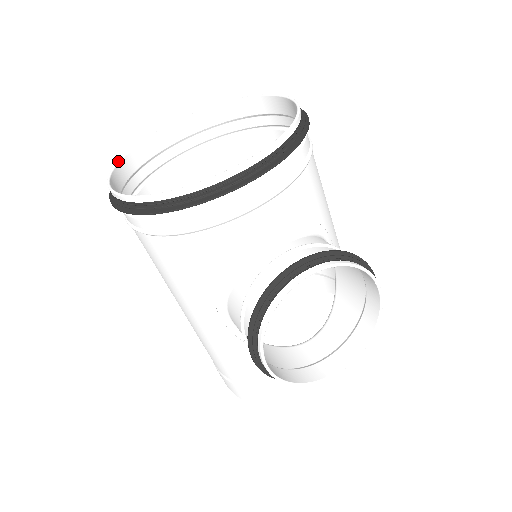
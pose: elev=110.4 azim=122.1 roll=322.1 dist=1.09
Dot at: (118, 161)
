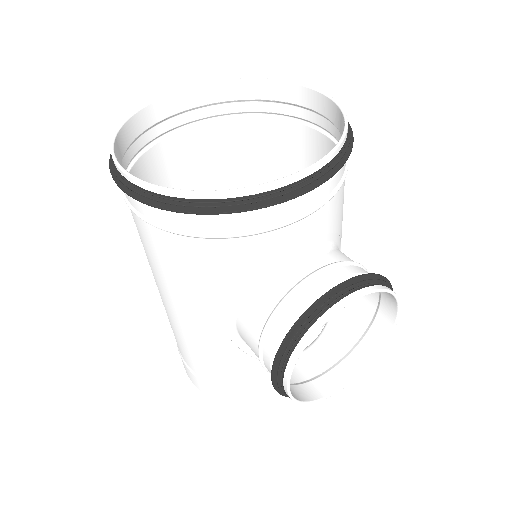
Dot at: (117, 130)
